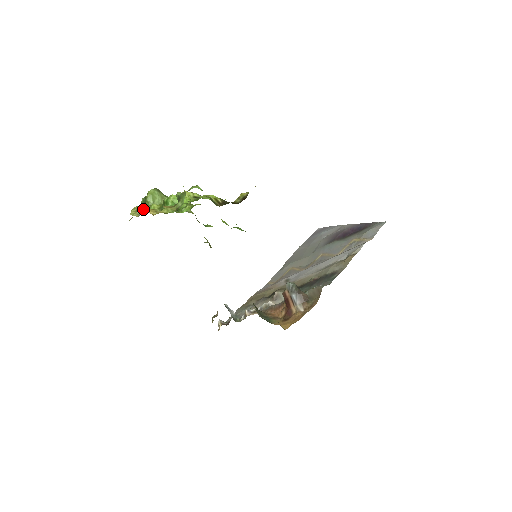
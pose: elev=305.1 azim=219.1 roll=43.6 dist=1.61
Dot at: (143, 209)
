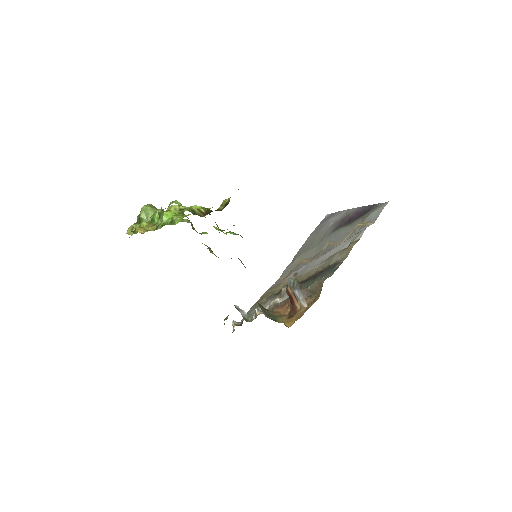
Dot at: occluded
